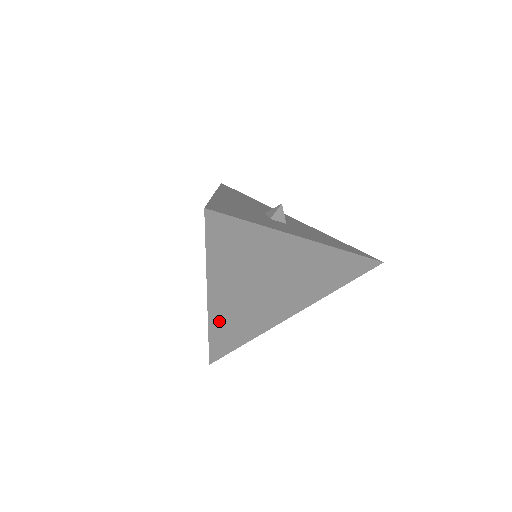
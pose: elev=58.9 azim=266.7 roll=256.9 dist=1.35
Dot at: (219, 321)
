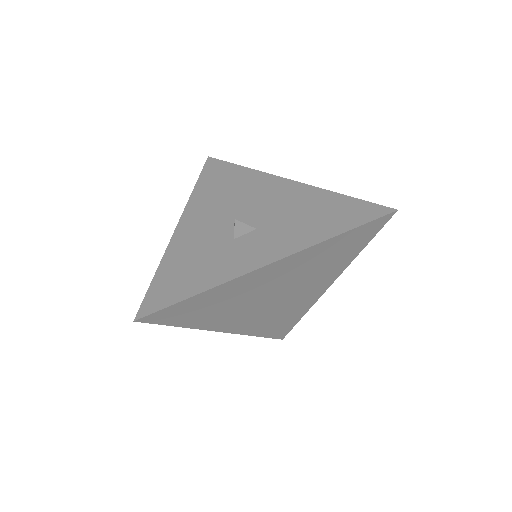
Dot at: (254, 329)
